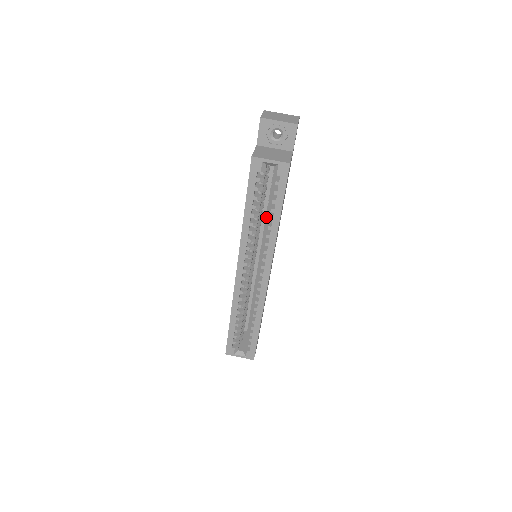
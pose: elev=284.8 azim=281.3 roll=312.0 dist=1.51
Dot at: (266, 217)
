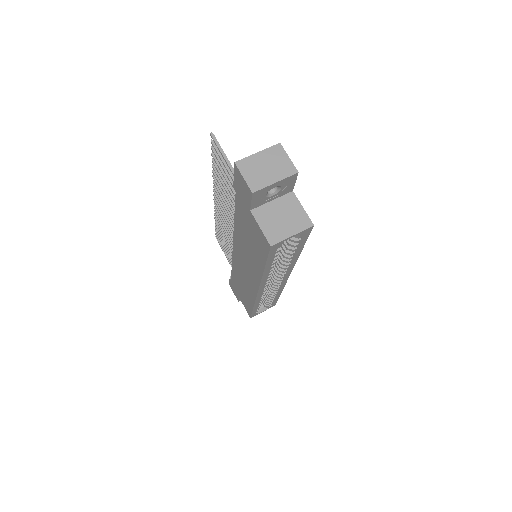
Dot at: (284, 257)
